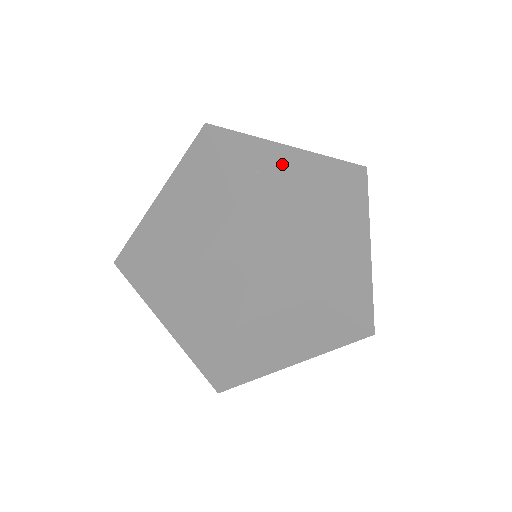
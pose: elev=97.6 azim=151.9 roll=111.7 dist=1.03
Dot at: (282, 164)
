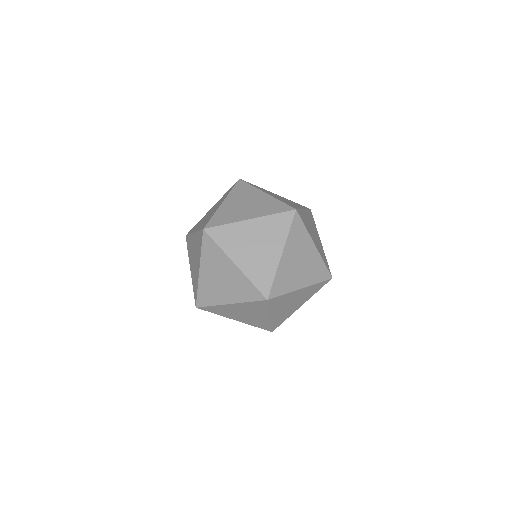
Dot at: (280, 197)
